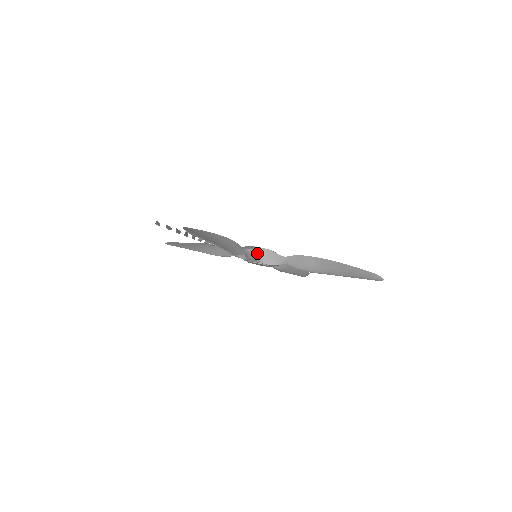
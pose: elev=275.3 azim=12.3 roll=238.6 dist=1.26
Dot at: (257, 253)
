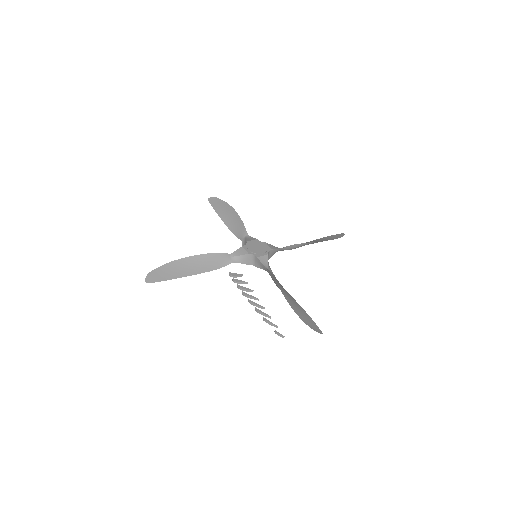
Dot at: occluded
